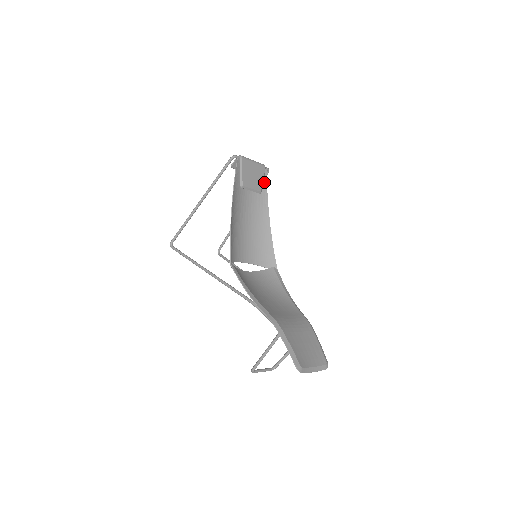
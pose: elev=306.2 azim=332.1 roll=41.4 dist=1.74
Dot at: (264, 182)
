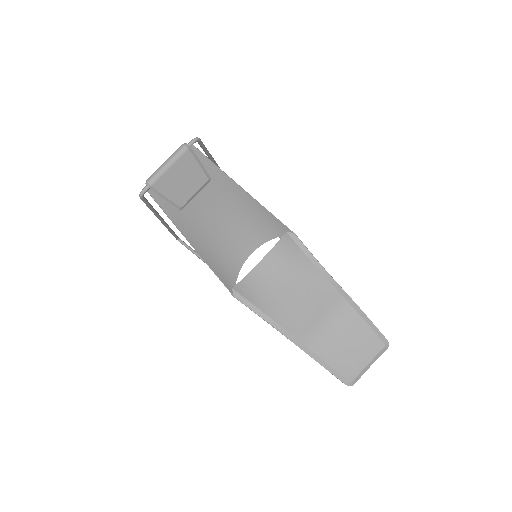
Dot at: (203, 161)
